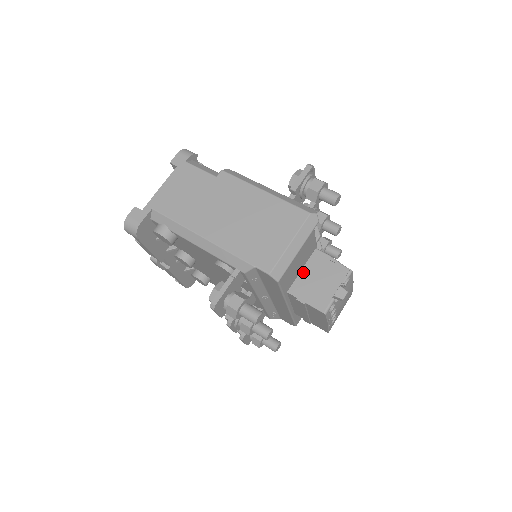
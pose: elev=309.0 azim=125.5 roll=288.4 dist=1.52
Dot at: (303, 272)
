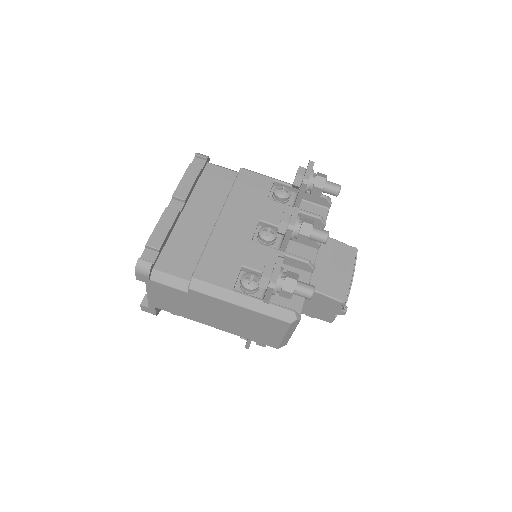
Dot at: occluded
